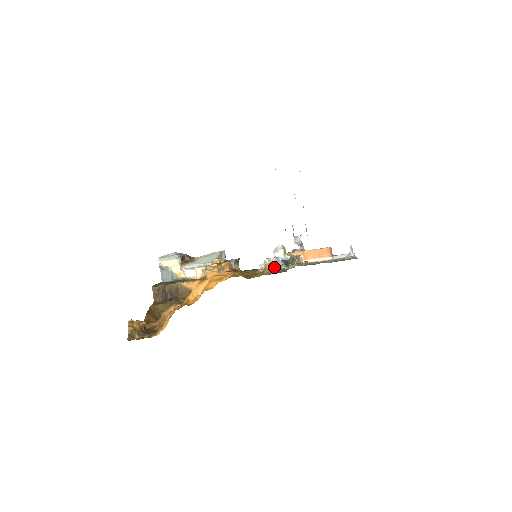
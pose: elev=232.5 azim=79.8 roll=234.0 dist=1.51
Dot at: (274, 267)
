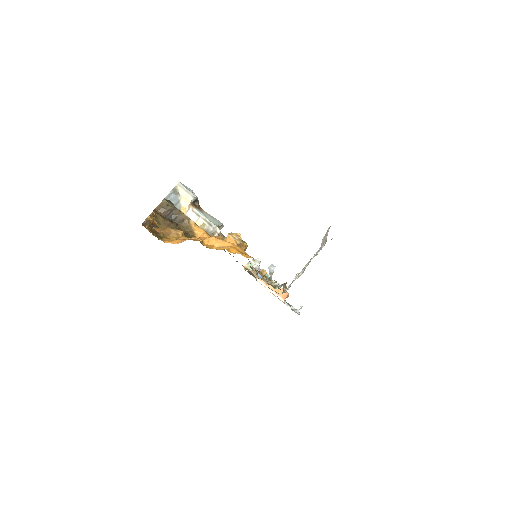
Dot at: occluded
